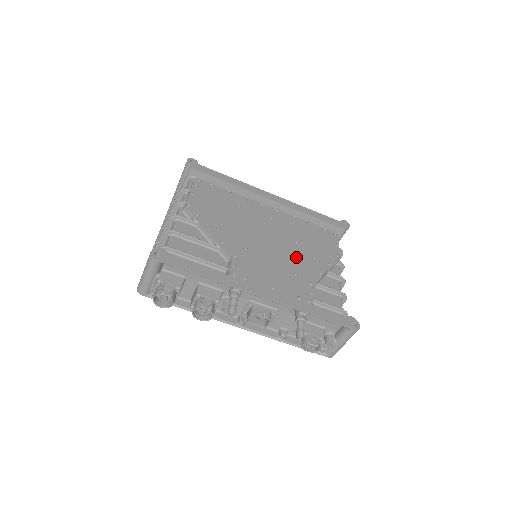
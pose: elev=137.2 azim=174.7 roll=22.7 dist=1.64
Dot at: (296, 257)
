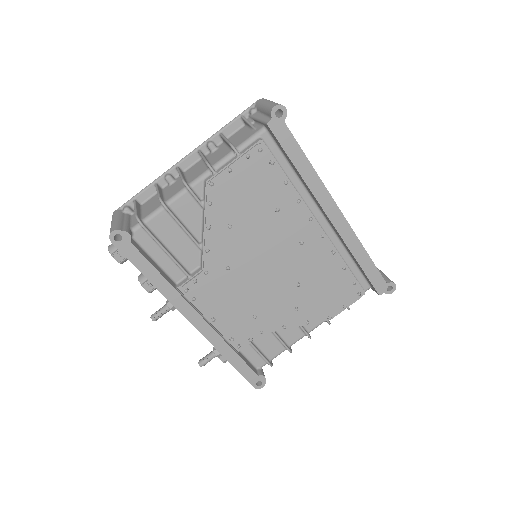
Dot at: (278, 300)
